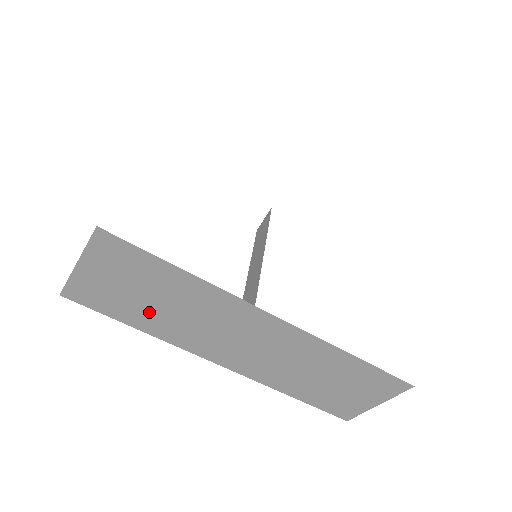
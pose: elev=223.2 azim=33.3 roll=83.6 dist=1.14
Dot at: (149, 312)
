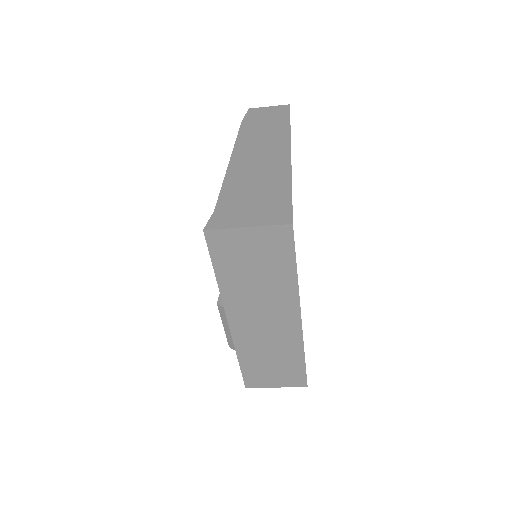
Dot at: (241, 275)
